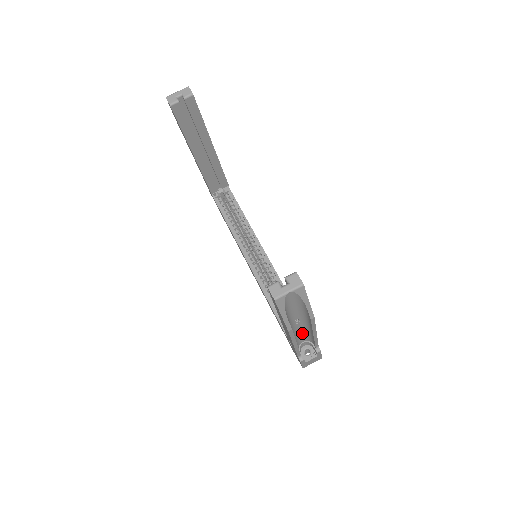
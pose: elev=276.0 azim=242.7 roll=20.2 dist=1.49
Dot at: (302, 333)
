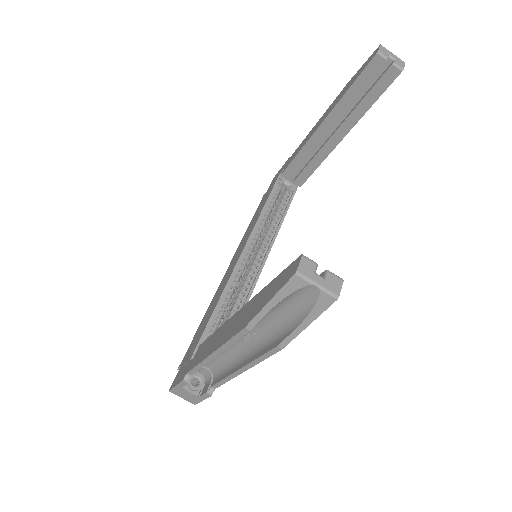
Dot at: (225, 356)
